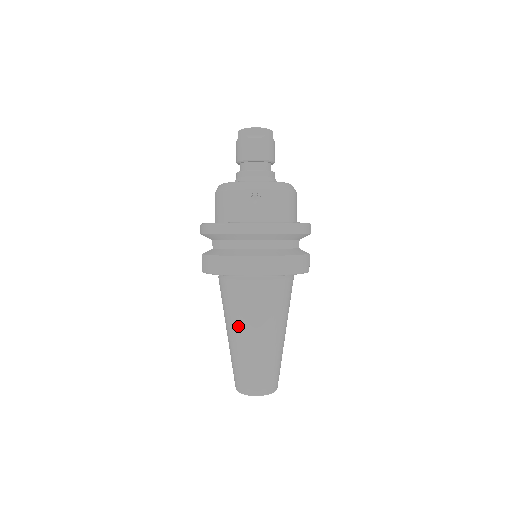
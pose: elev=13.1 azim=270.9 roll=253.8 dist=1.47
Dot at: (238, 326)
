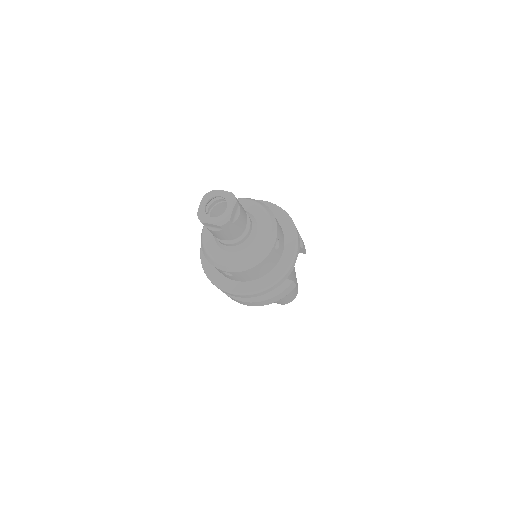
Dot at: occluded
